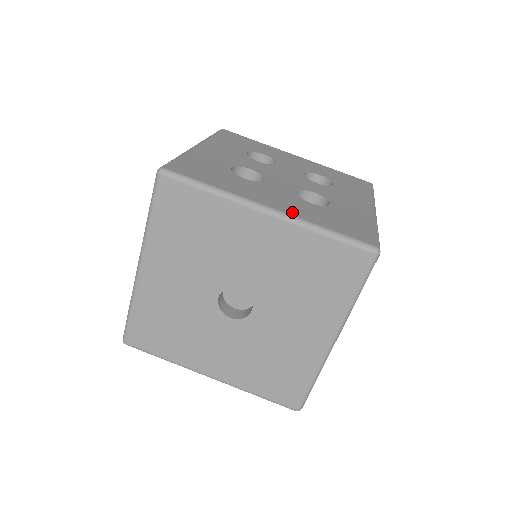
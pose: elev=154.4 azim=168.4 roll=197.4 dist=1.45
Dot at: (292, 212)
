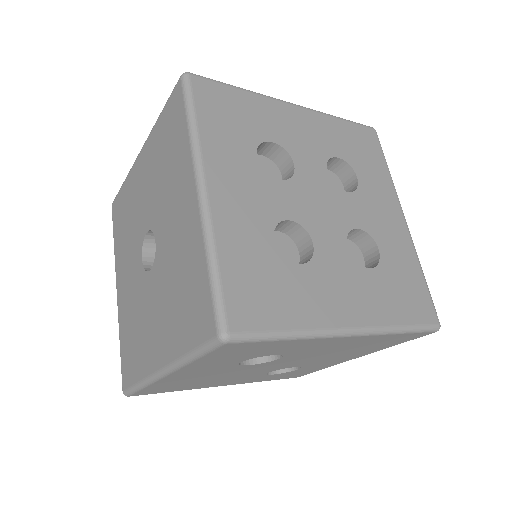
Dot at: (220, 215)
